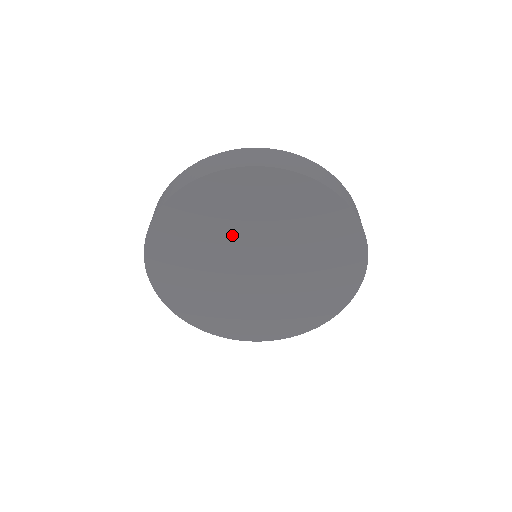
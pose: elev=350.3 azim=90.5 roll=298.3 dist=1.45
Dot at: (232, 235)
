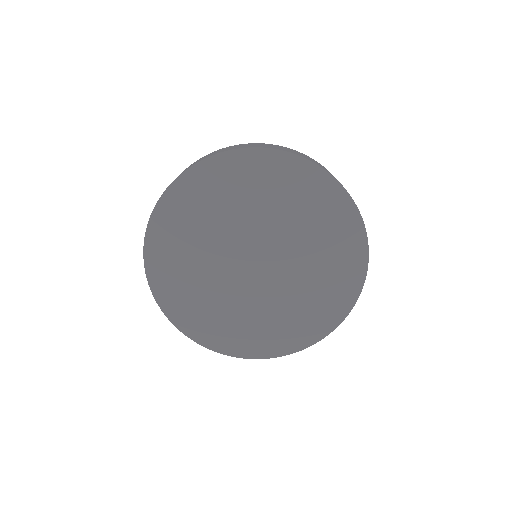
Dot at: (233, 223)
